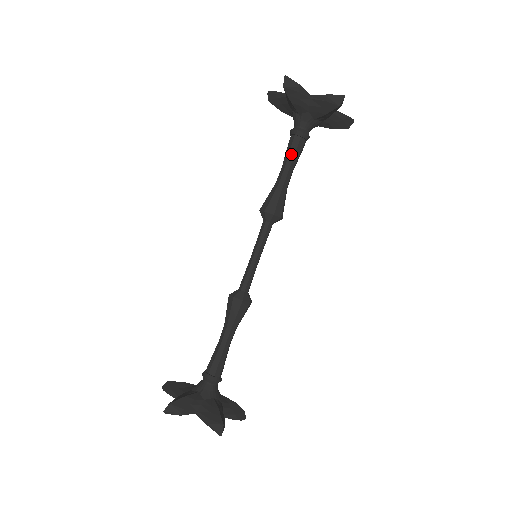
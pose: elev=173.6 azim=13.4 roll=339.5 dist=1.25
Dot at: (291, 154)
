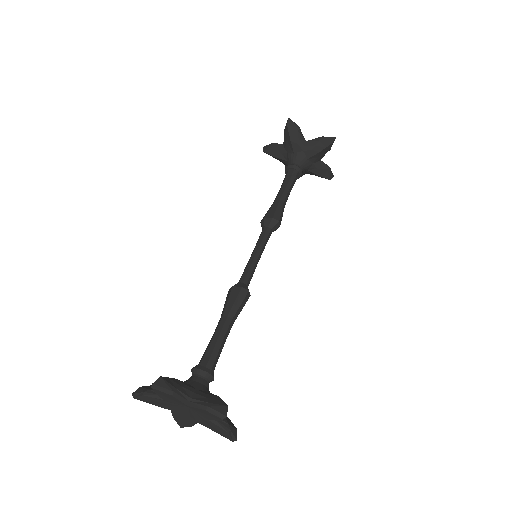
Dot at: (283, 182)
